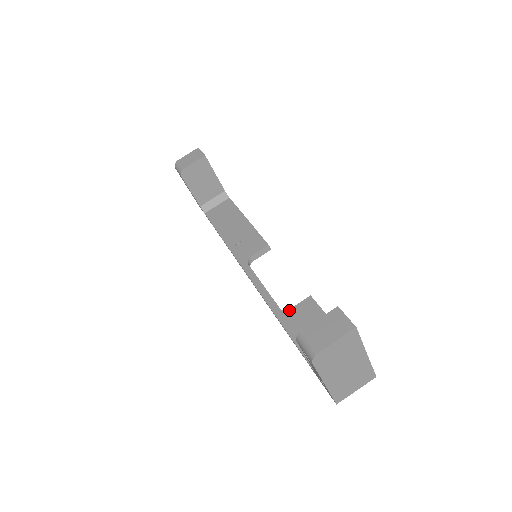
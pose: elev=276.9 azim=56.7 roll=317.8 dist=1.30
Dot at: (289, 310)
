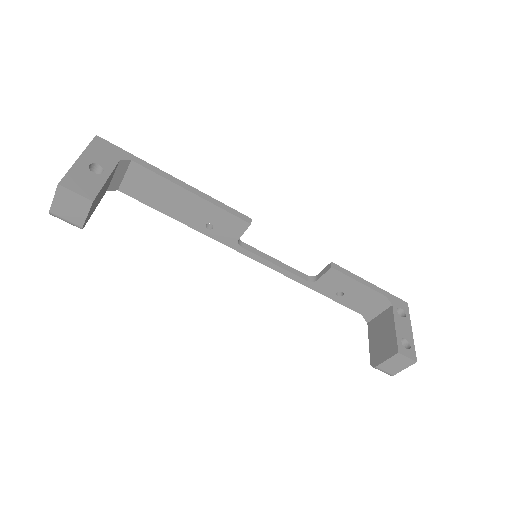
Dot at: (317, 281)
